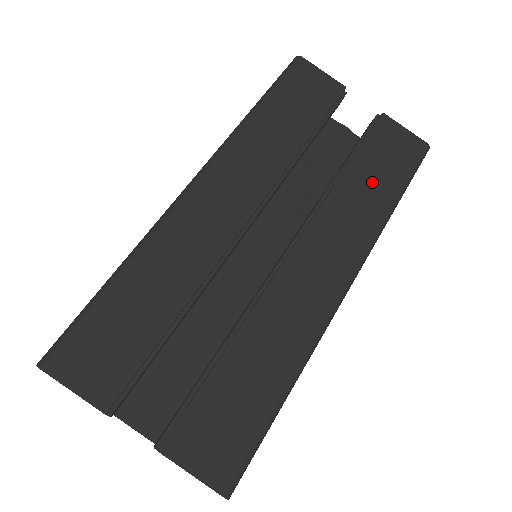
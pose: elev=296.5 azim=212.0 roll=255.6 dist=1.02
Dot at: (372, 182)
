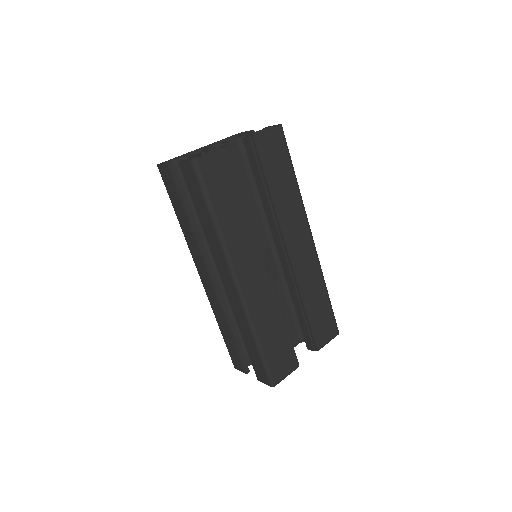
Dot at: (282, 182)
